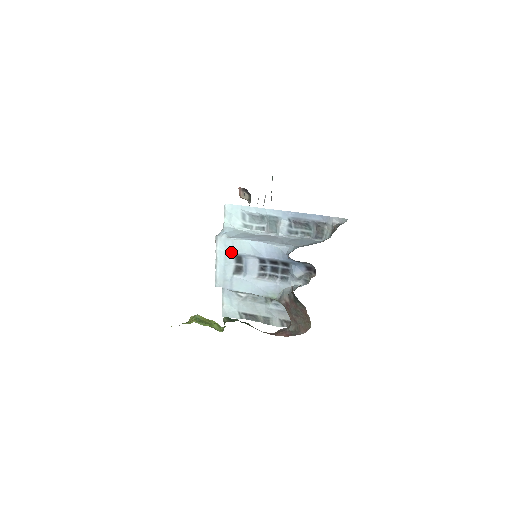
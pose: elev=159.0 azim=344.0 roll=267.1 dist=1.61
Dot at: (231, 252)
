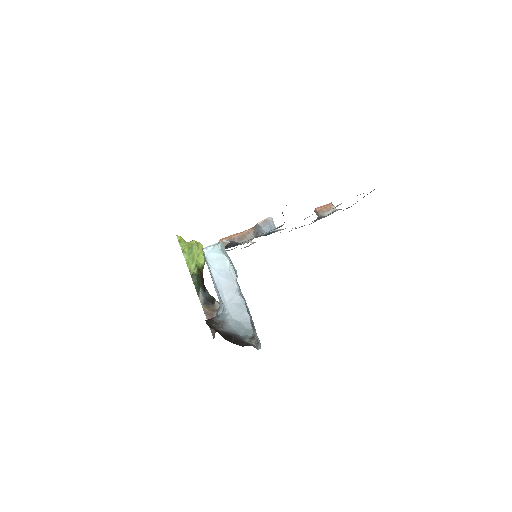
Dot at: occluded
